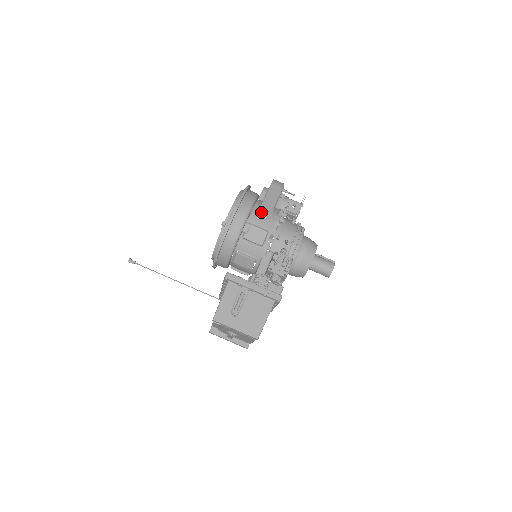
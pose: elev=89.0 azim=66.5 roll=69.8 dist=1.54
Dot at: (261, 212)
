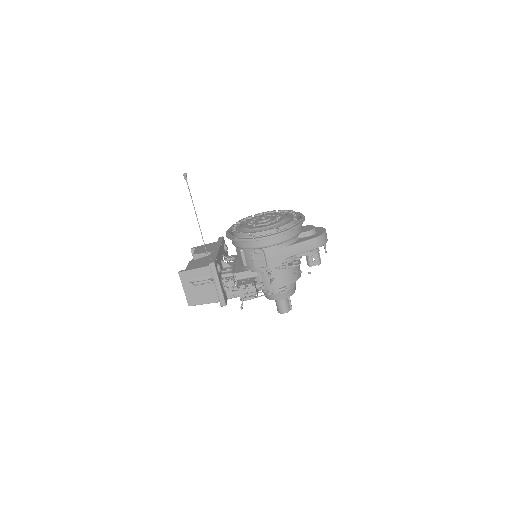
Dot at: (280, 251)
